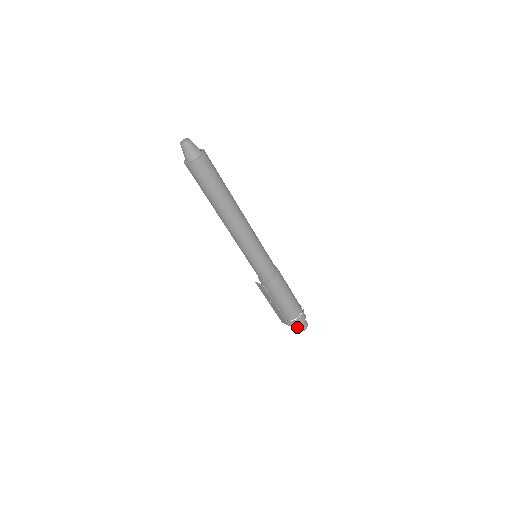
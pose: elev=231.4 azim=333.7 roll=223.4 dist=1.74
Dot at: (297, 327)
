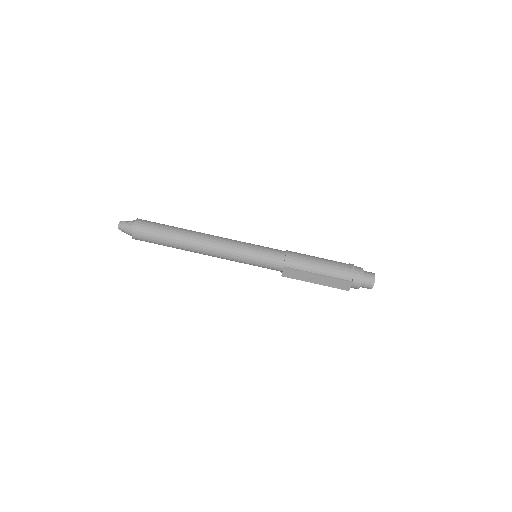
Dot at: (365, 281)
